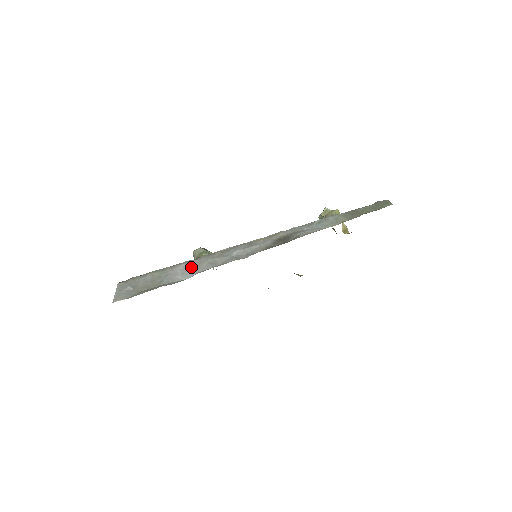
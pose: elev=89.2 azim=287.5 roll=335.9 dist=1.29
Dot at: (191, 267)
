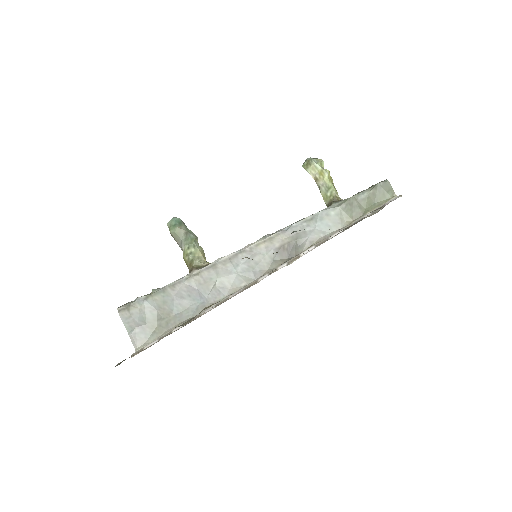
Dot at: (196, 288)
